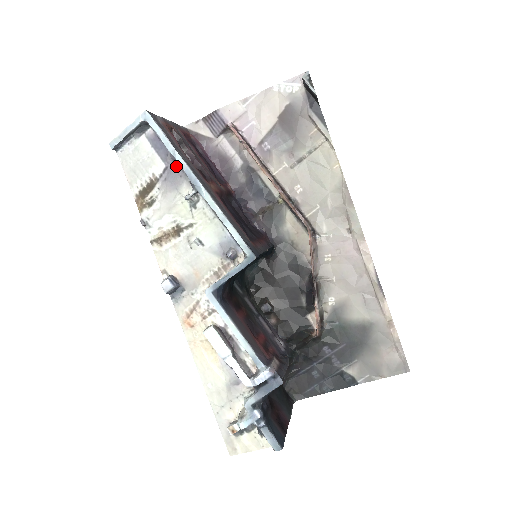
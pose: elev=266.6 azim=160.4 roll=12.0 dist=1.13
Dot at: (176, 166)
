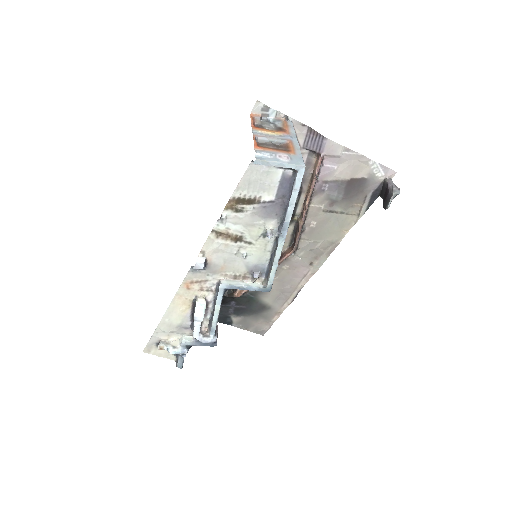
Dot at: (281, 206)
